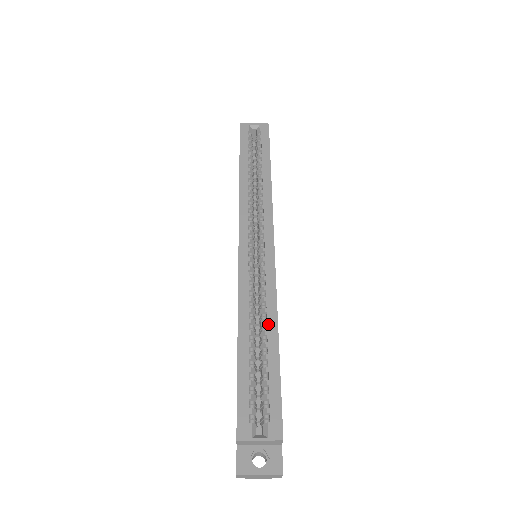
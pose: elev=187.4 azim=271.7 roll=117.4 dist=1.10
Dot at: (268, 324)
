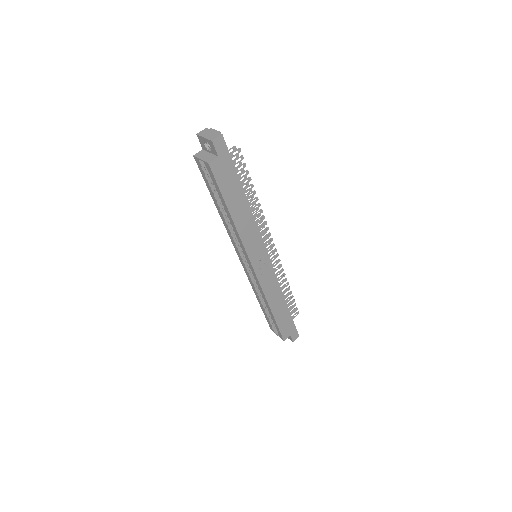
Dot at: (265, 303)
